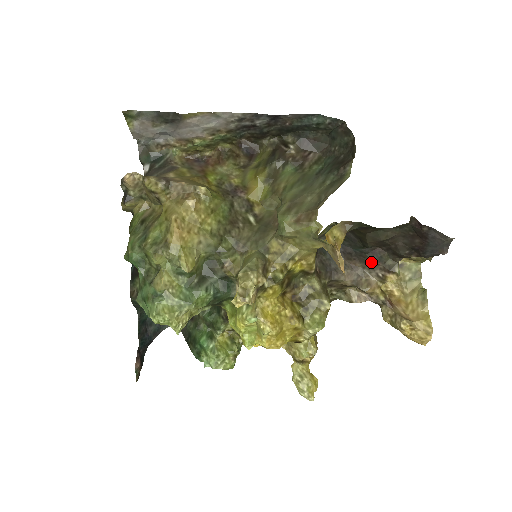
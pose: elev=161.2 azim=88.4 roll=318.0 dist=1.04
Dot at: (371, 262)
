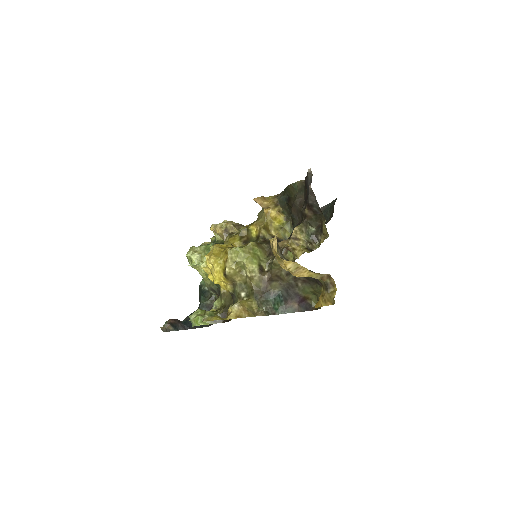
Dot at: occluded
